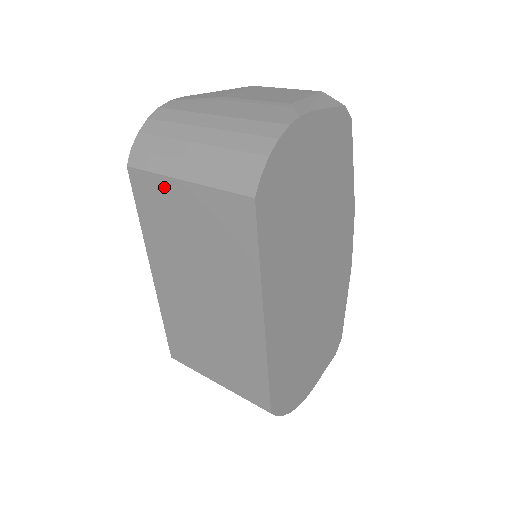
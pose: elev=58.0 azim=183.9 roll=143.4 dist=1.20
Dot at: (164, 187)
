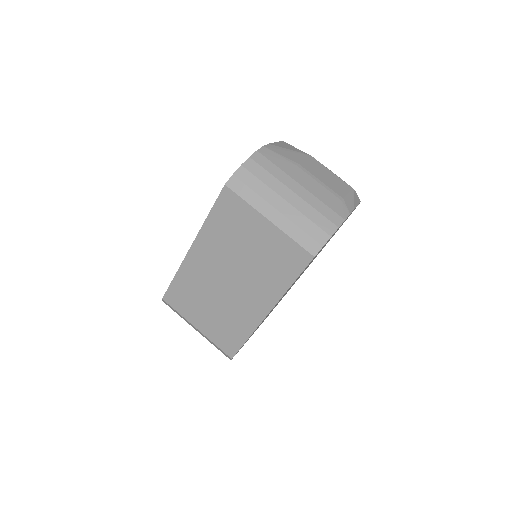
Dot at: (249, 213)
